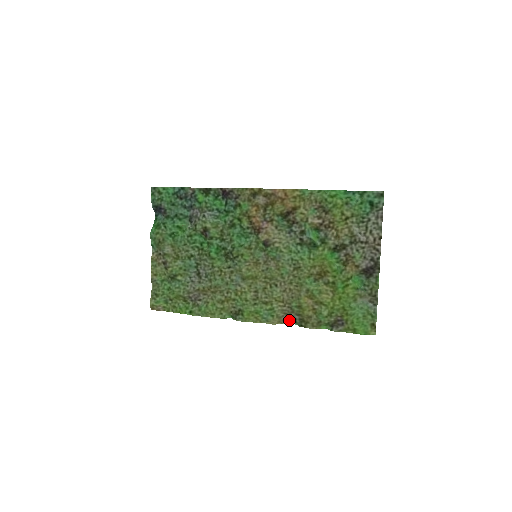
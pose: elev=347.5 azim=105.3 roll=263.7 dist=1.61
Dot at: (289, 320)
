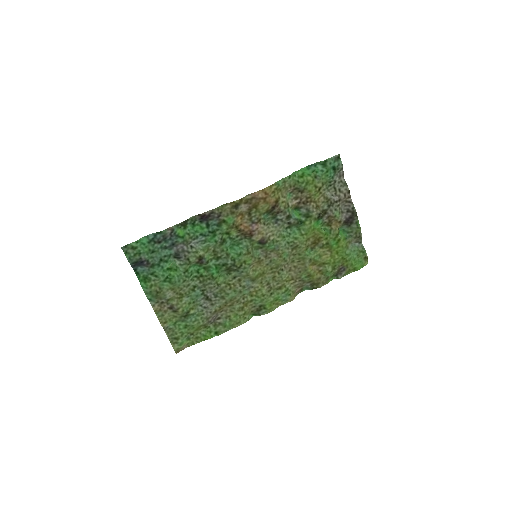
Dot at: (301, 290)
